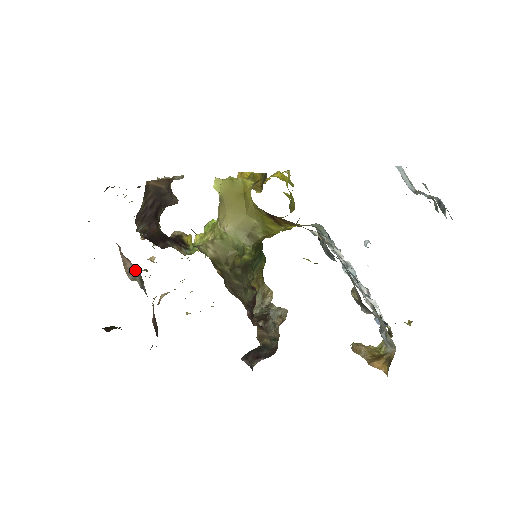
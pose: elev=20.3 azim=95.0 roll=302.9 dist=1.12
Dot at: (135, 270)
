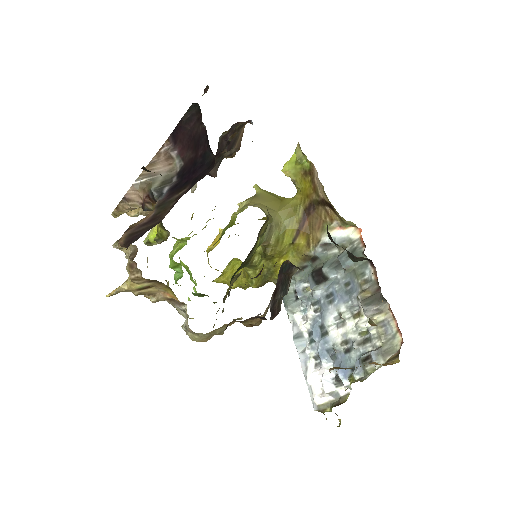
Dot at: (166, 171)
